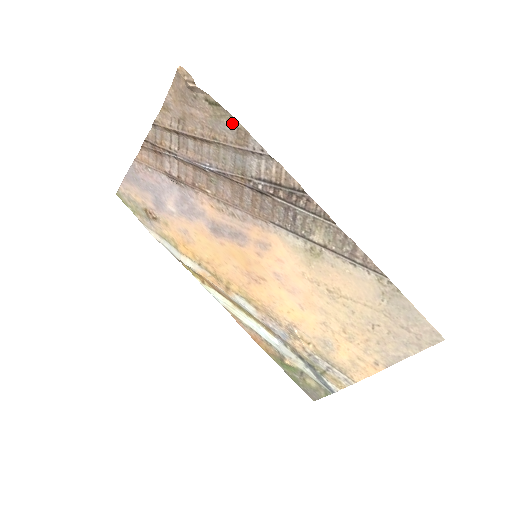
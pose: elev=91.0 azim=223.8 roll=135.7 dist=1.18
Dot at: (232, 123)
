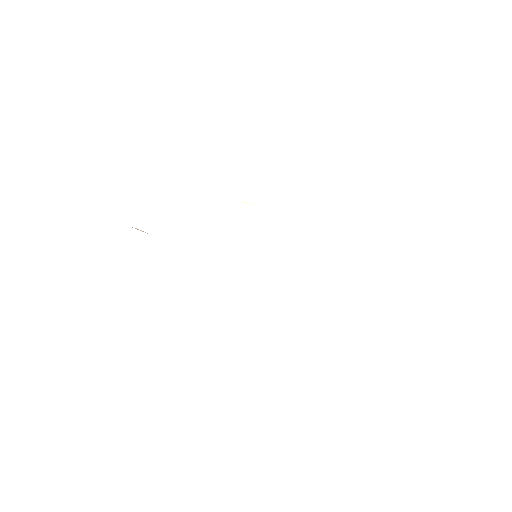
Dot at: occluded
